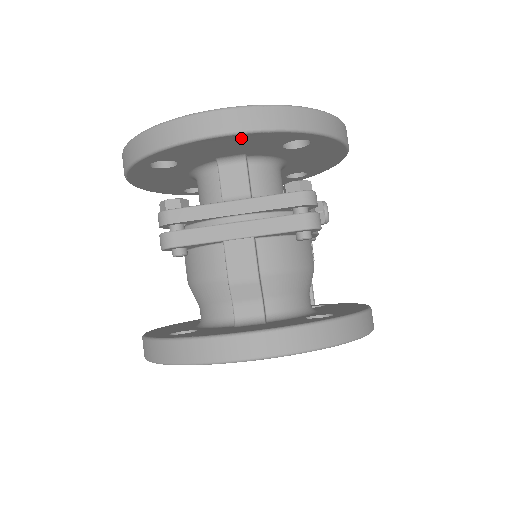
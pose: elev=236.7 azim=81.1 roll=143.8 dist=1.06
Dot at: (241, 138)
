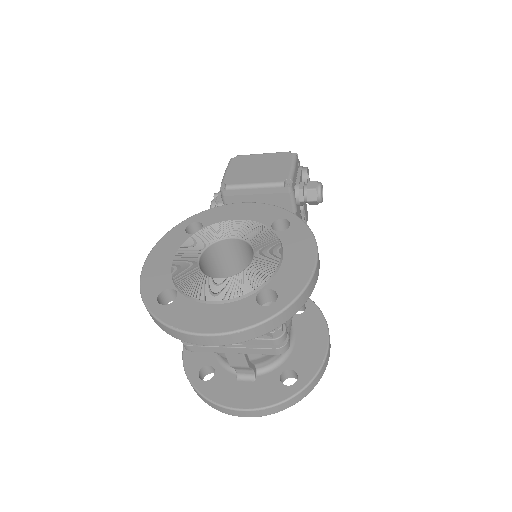
Dot at: occluded
